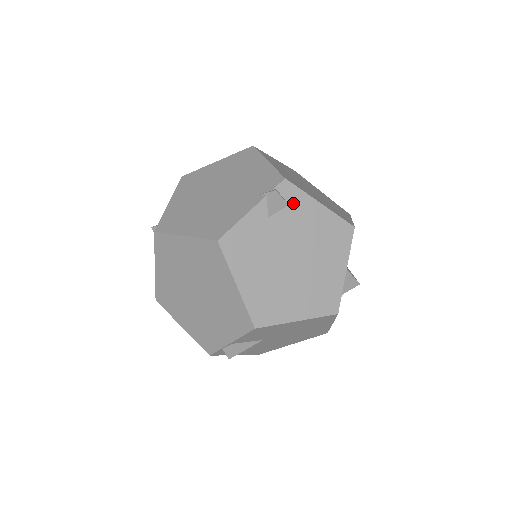
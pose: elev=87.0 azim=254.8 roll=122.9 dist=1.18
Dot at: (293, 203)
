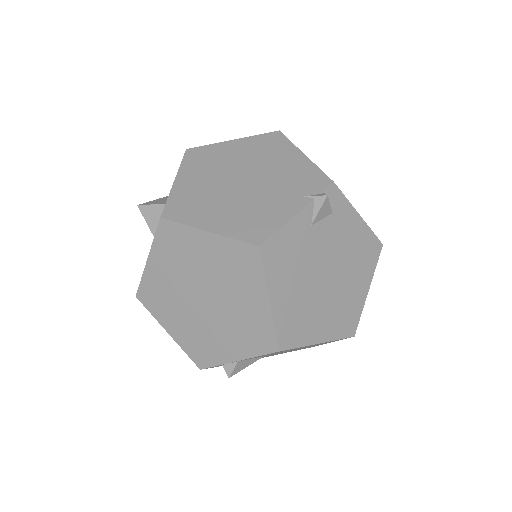
Dot at: (336, 211)
